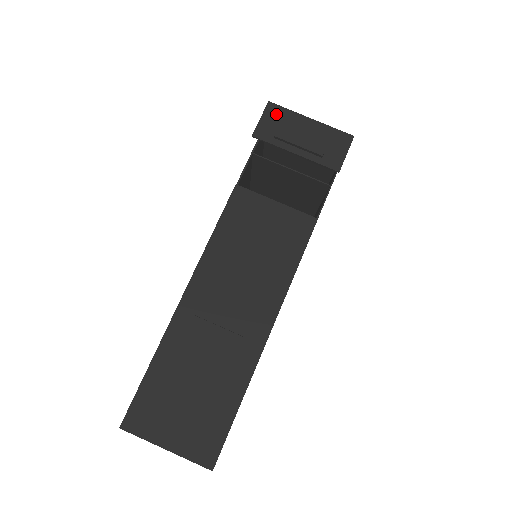
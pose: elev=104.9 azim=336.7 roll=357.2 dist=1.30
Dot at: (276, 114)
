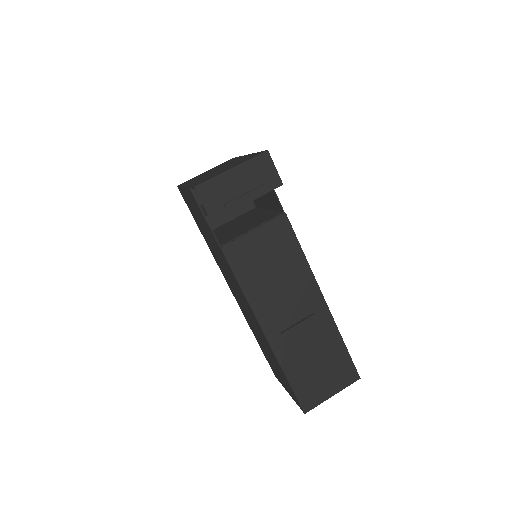
Dot at: (209, 191)
